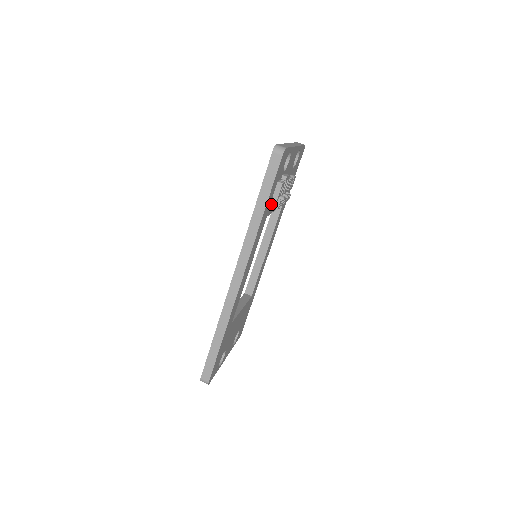
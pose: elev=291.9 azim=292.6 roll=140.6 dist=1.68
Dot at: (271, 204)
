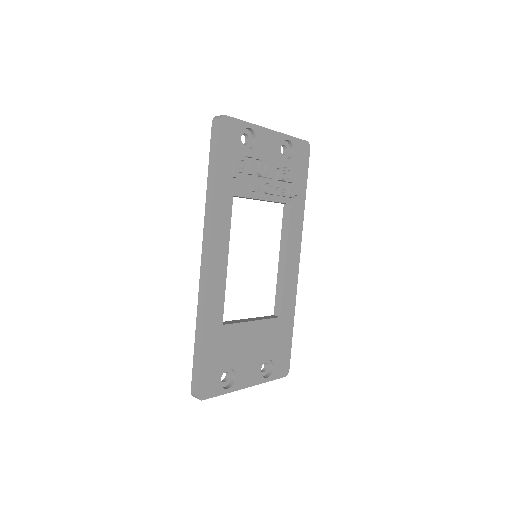
Dot at: (237, 182)
